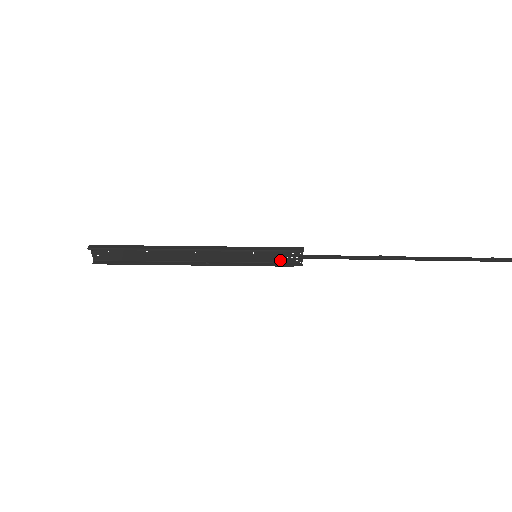
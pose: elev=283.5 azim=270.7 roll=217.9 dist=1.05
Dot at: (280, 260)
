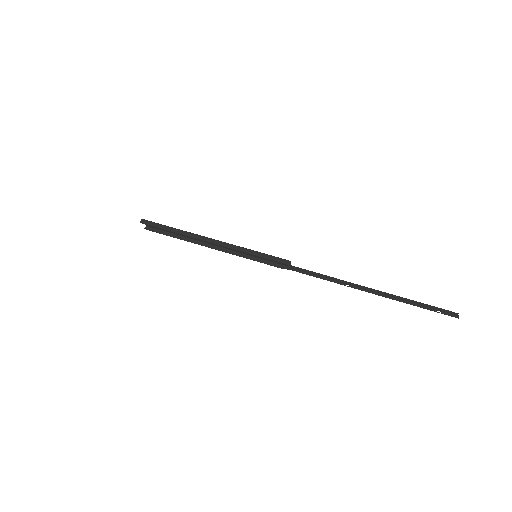
Dot at: occluded
